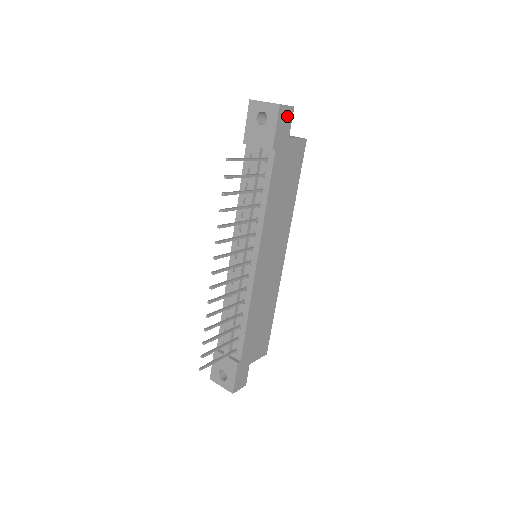
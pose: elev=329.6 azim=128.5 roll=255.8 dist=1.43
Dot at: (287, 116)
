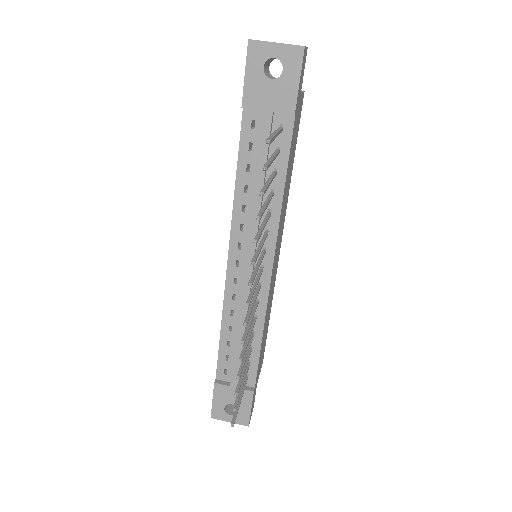
Dot at: (304, 63)
